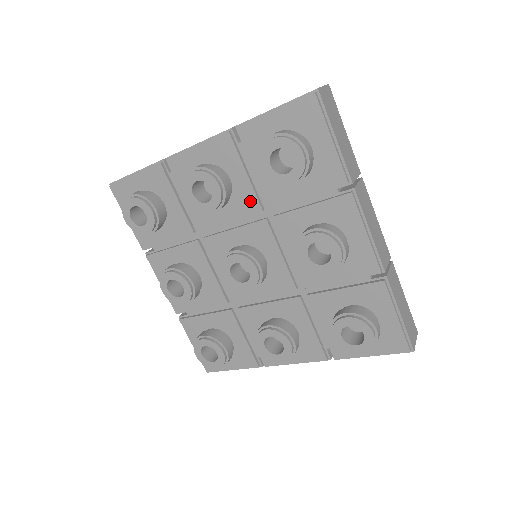
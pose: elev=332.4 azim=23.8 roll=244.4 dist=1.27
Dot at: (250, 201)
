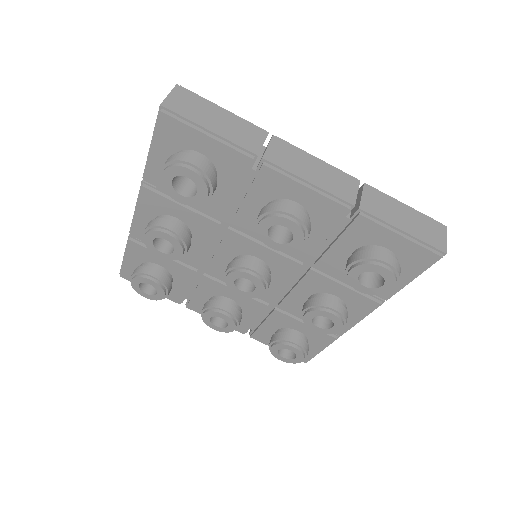
Dot at: (205, 224)
